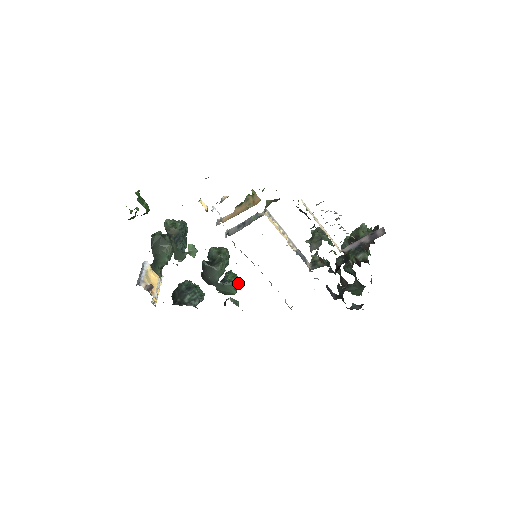
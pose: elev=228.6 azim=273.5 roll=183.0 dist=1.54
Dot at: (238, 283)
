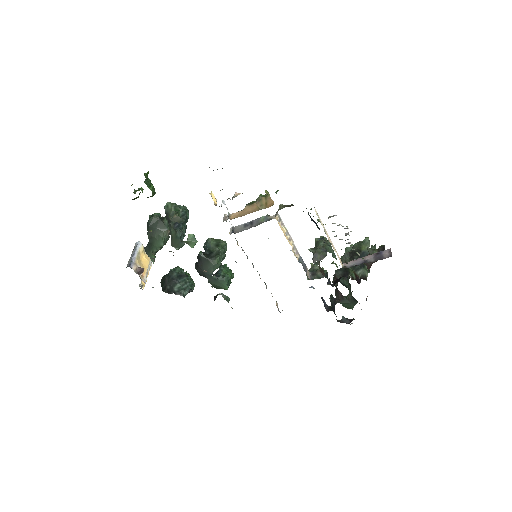
Dot at: (231, 278)
